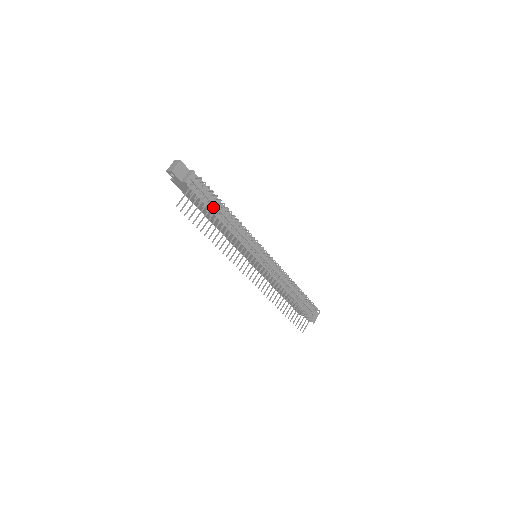
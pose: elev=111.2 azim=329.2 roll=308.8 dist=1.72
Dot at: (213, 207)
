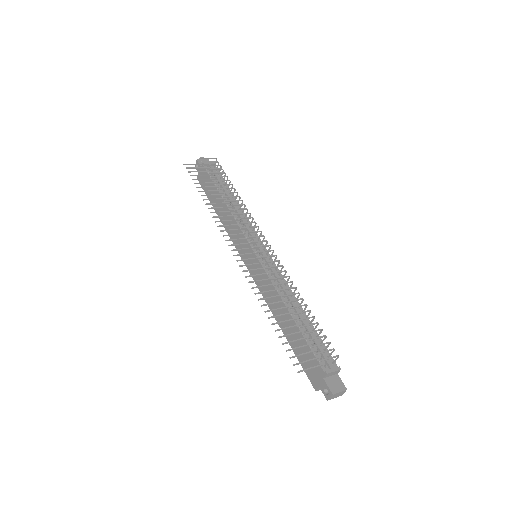
Dot at: (221, 189)
